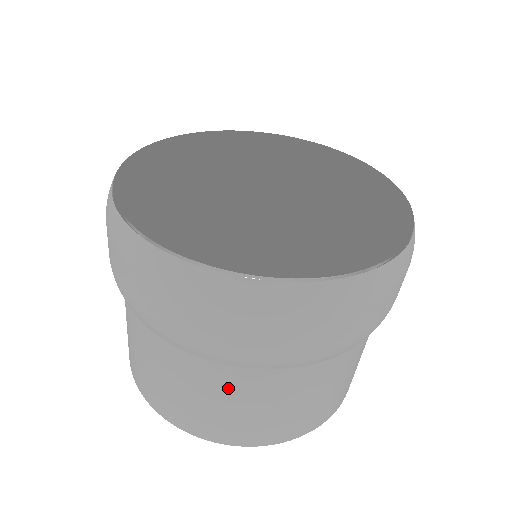
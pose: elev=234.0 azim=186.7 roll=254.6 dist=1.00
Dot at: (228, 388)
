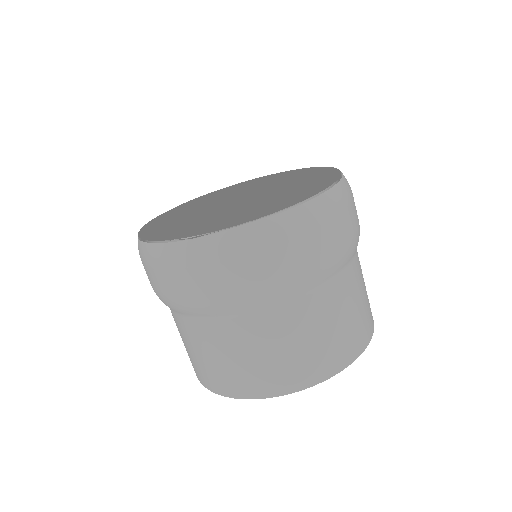
Dot at: (193, 336)
